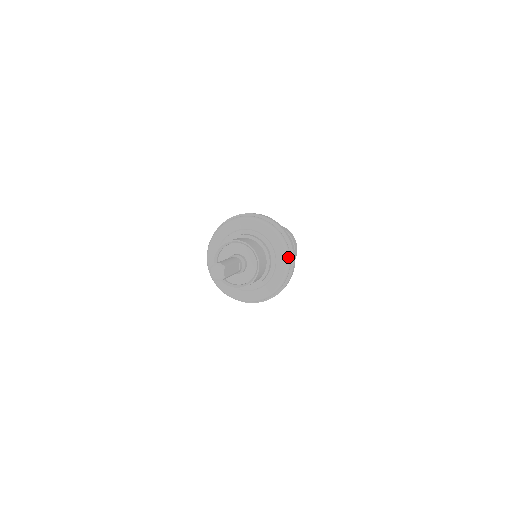
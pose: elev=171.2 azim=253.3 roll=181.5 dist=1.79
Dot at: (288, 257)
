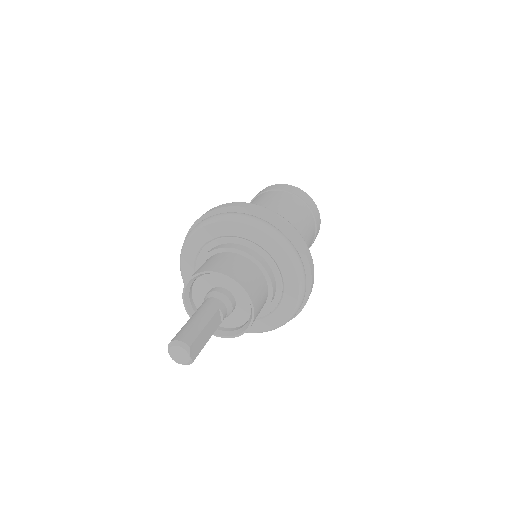
Dot at: (301, 275)
